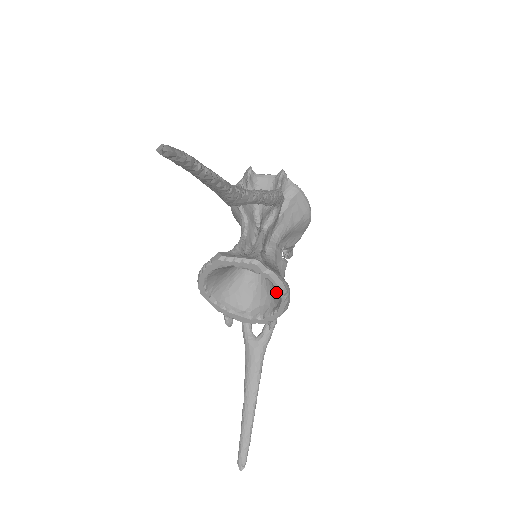
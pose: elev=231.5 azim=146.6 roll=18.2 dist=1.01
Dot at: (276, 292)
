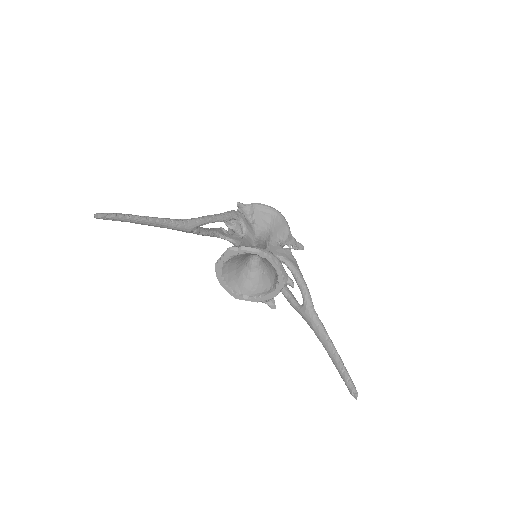
Dot at: occluded
